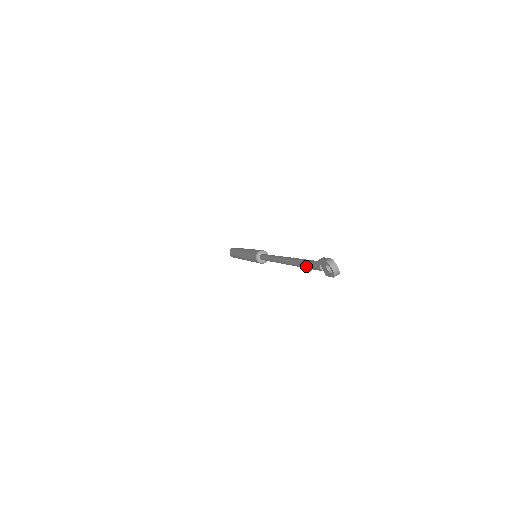
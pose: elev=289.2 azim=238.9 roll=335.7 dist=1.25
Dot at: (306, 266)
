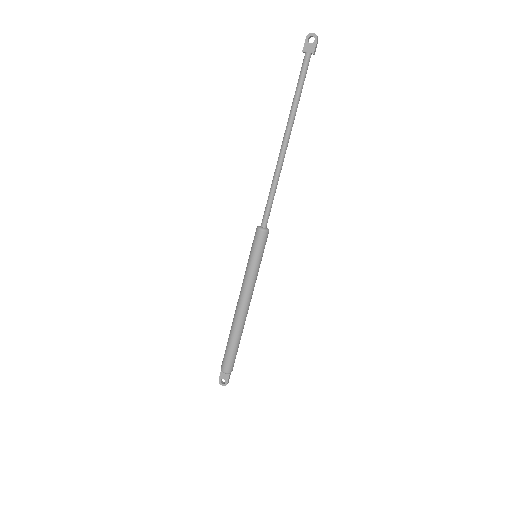
Dot at: (299, 83)
